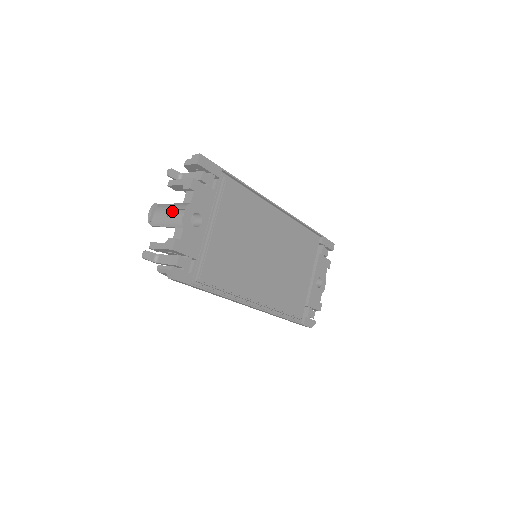
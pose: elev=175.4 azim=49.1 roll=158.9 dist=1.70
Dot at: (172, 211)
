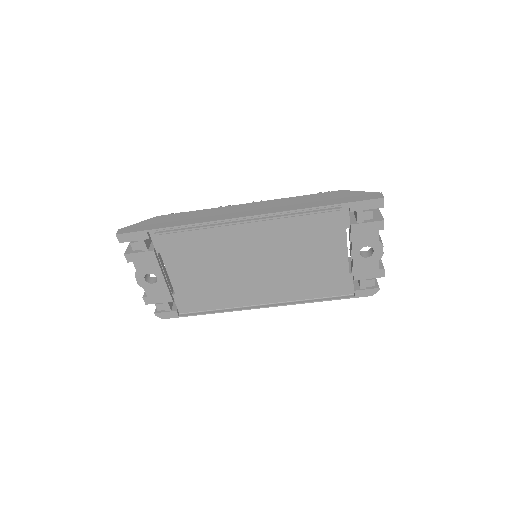
Dot at: occluded
